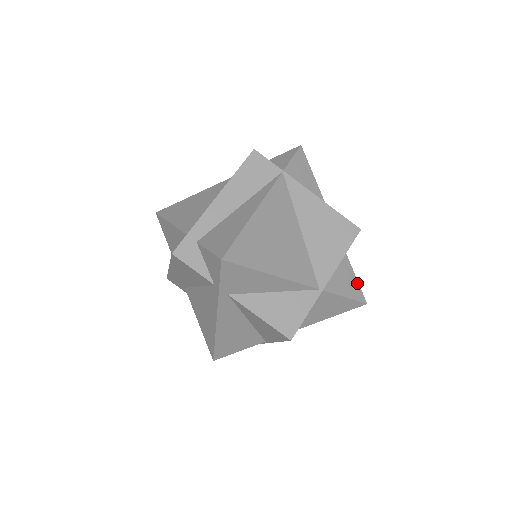
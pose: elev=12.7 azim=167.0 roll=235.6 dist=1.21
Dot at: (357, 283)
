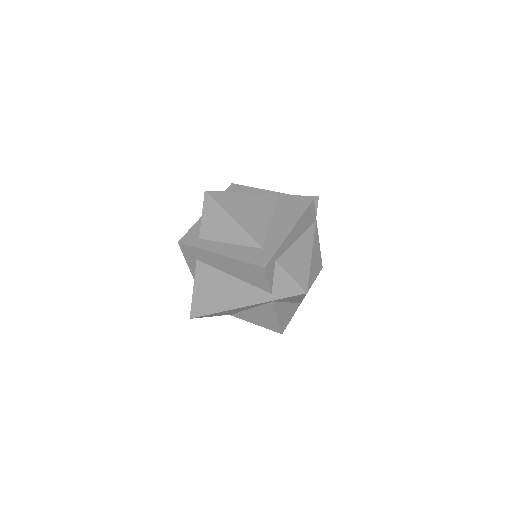
Dot at: occluded
